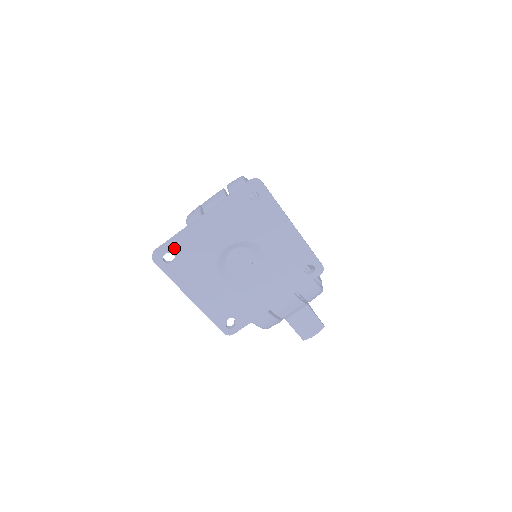
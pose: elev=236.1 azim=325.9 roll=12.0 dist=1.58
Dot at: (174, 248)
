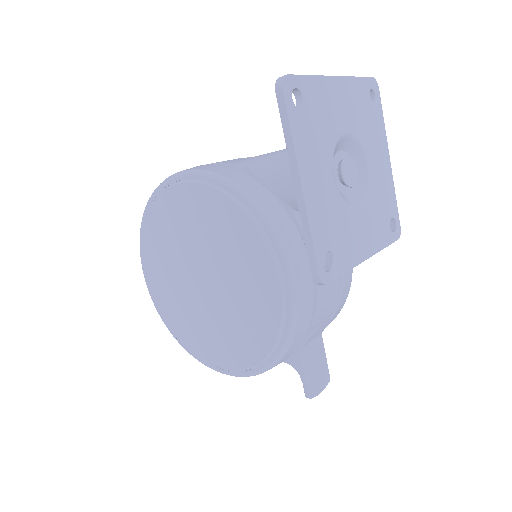
Dot at: (305, 89)
